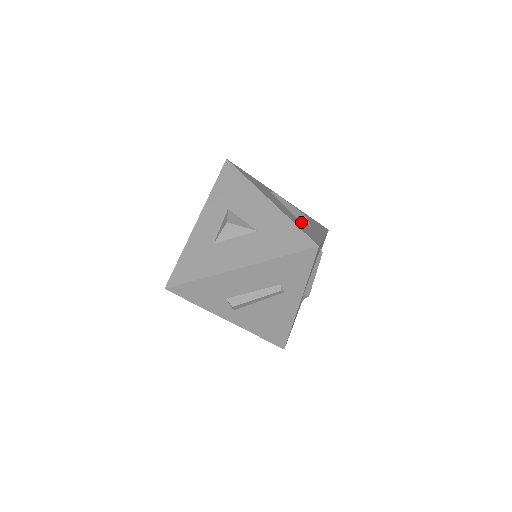
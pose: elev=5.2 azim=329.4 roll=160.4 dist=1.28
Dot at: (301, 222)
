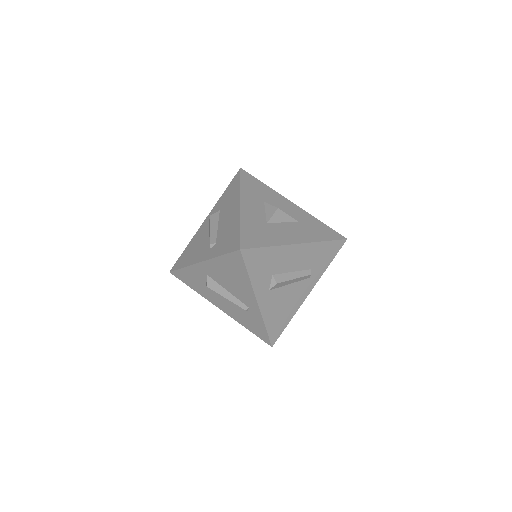
Dot at: occluded
